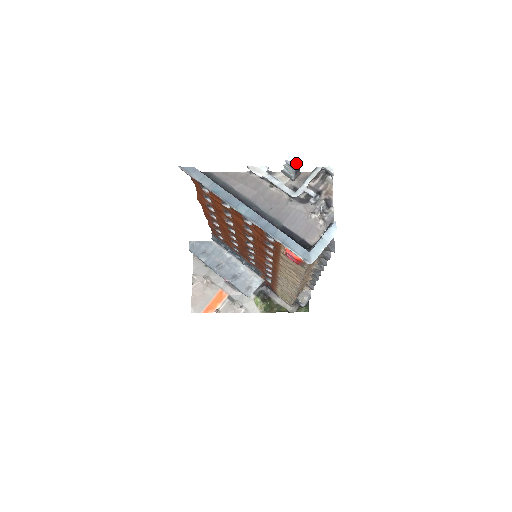
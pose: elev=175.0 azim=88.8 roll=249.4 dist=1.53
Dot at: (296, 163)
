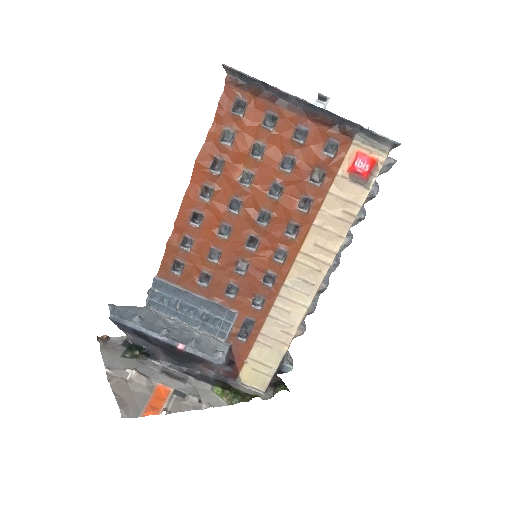
Dot at: (328, 97)
